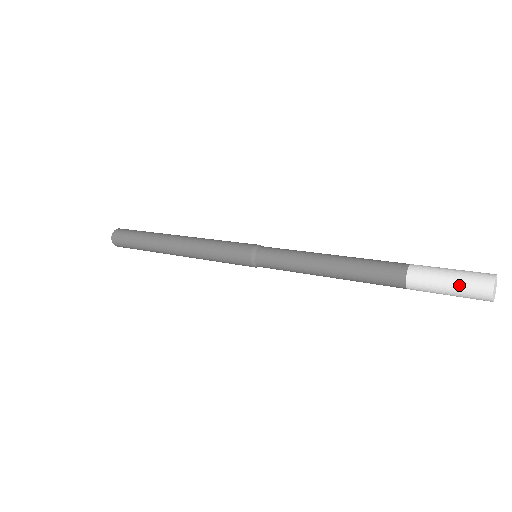
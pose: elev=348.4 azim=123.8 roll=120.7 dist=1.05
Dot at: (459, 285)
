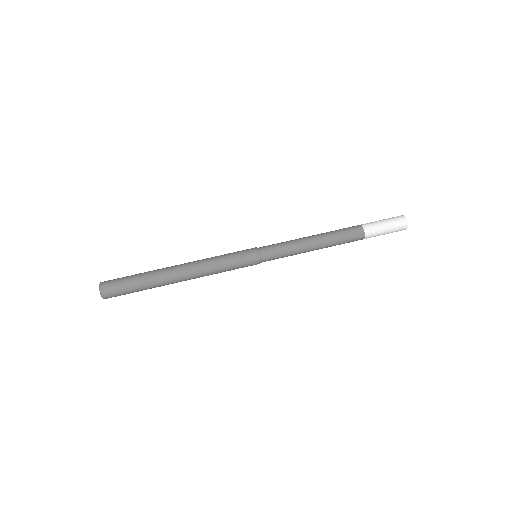
Dot at: occluded
